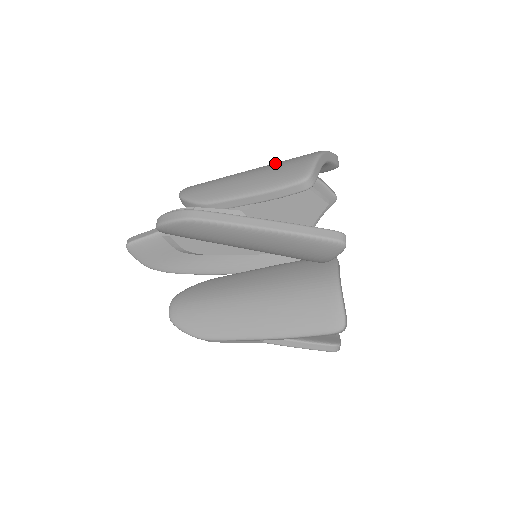
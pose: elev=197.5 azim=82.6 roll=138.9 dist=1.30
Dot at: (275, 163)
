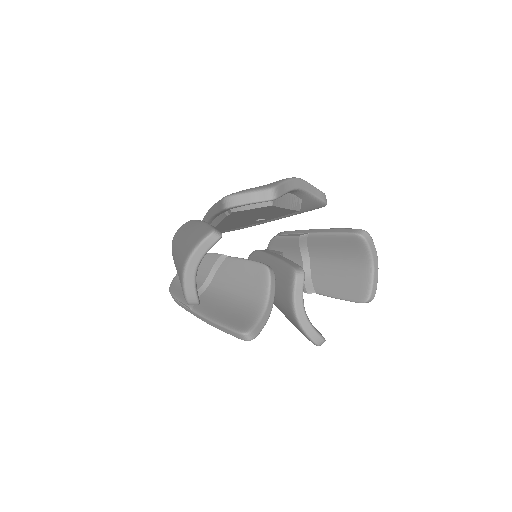
Dot at: (179, 256)
